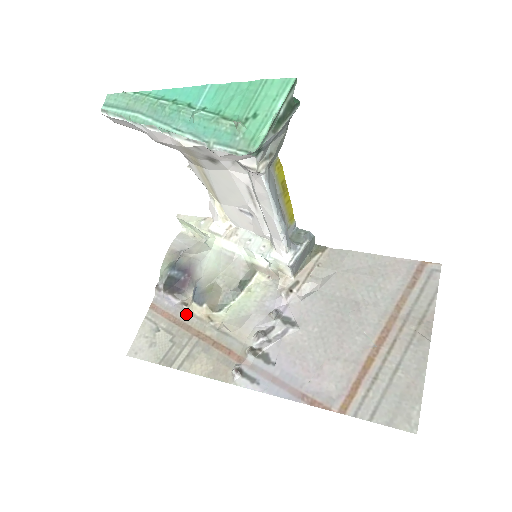
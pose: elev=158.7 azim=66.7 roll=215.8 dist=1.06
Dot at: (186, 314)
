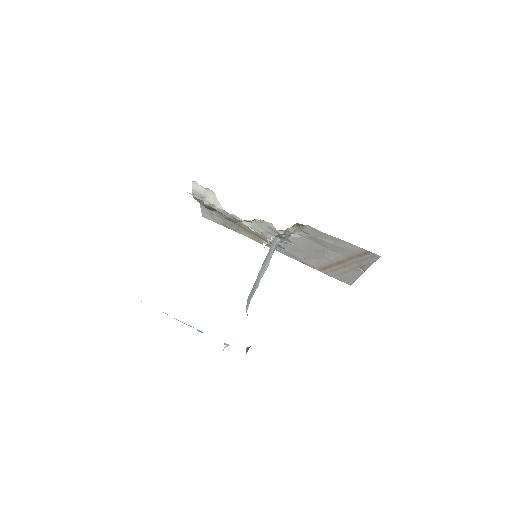
Dot at: occluded
